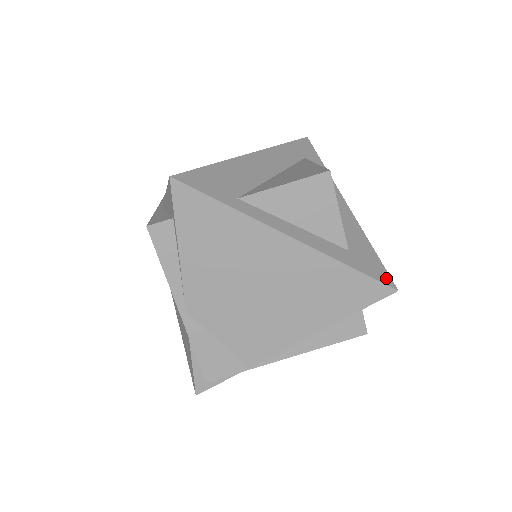
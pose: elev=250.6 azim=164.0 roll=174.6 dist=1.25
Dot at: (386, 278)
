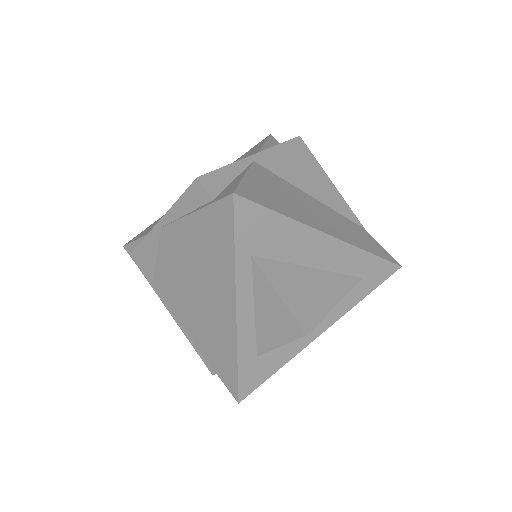
Dot at: (246, 391)
